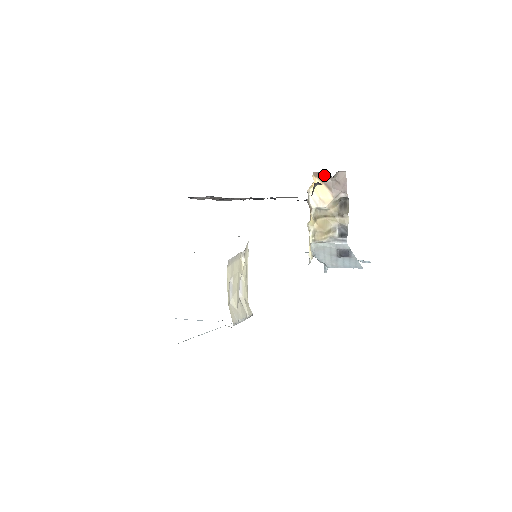
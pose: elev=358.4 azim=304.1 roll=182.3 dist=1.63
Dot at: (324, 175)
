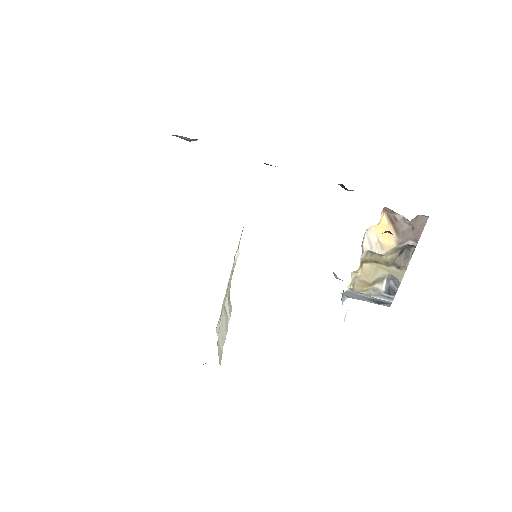
Dot at: (397, 214)
